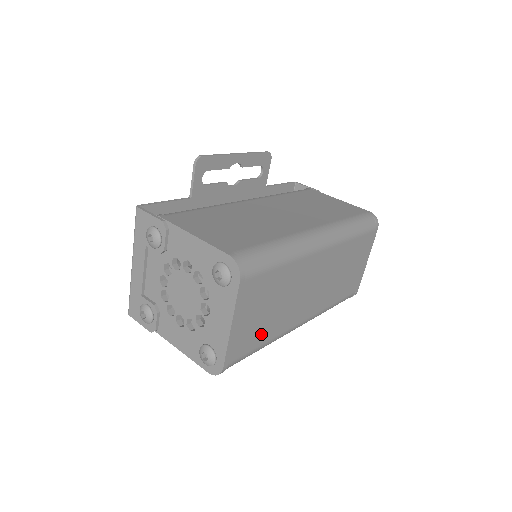
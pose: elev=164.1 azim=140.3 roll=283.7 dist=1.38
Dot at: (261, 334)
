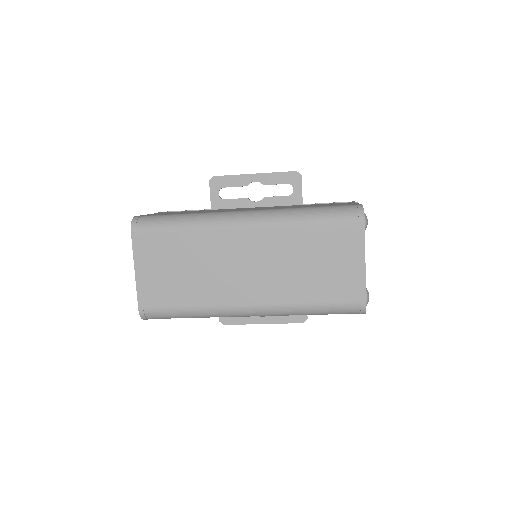
Dot at: (179, 294)
